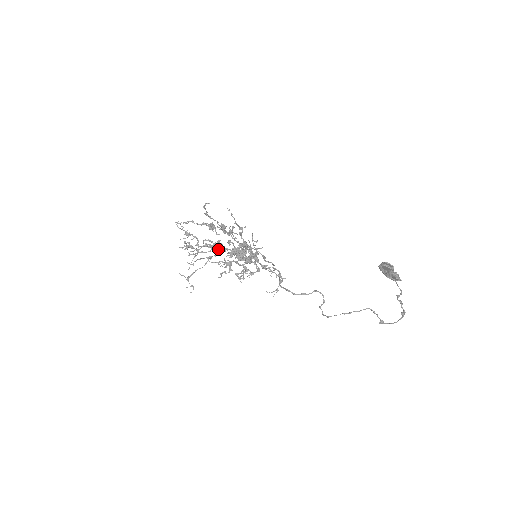
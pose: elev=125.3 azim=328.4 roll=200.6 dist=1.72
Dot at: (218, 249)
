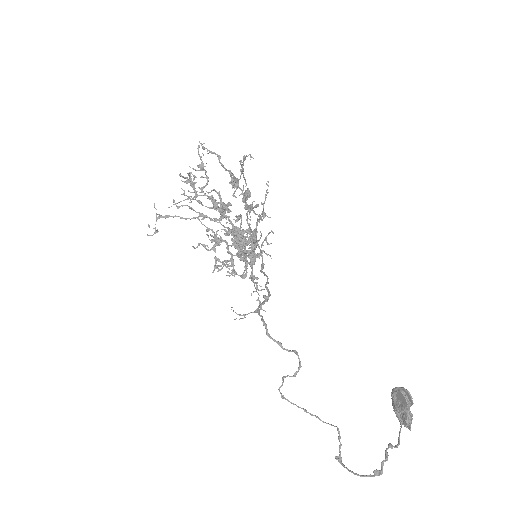
Dot at: (221, 213)
